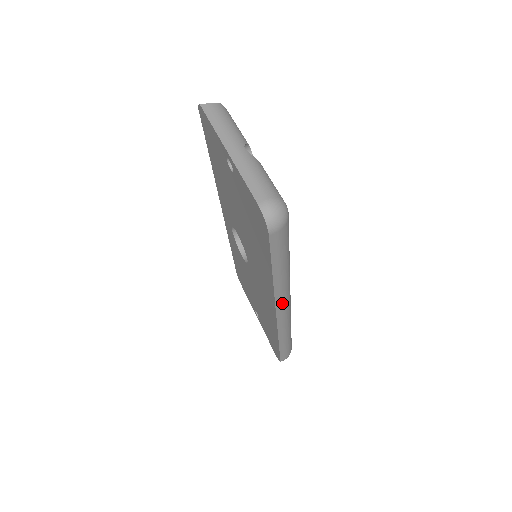
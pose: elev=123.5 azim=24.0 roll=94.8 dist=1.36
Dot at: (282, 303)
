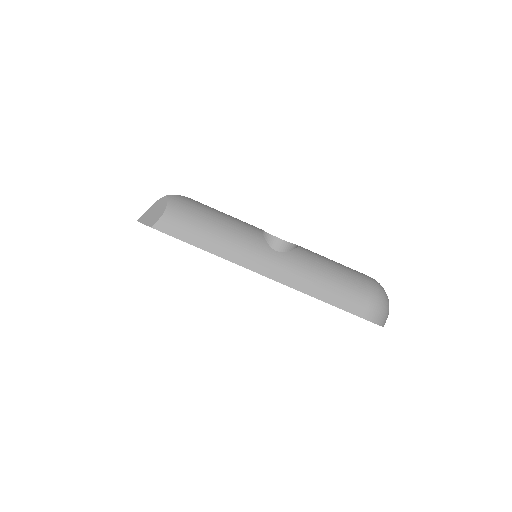
Dot at: occluded
